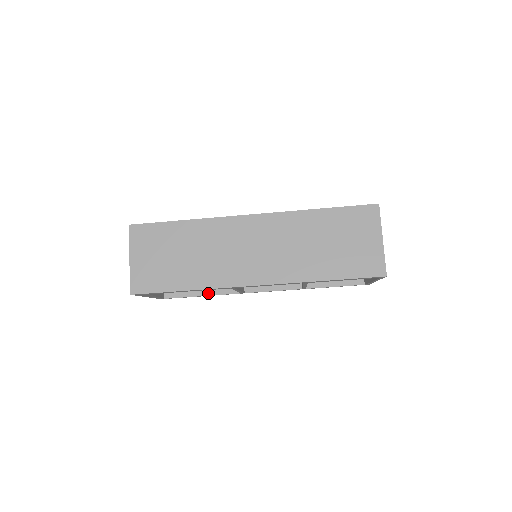
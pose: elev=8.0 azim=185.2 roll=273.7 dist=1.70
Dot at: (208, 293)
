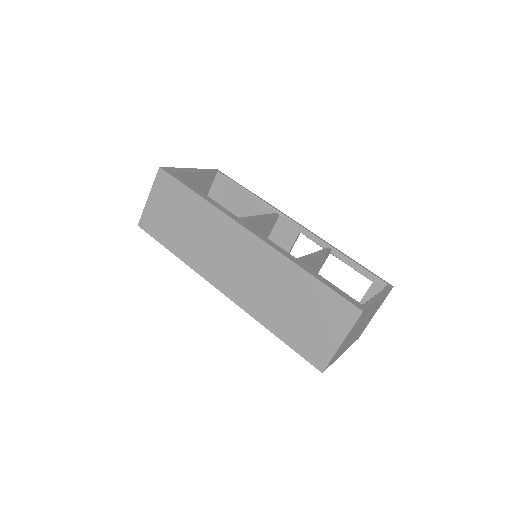
Dot at: occluded
